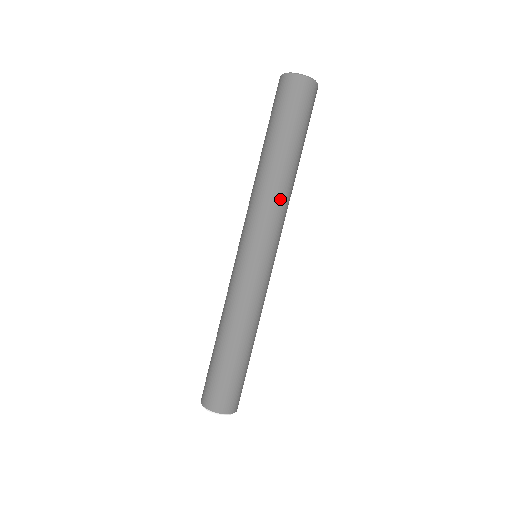
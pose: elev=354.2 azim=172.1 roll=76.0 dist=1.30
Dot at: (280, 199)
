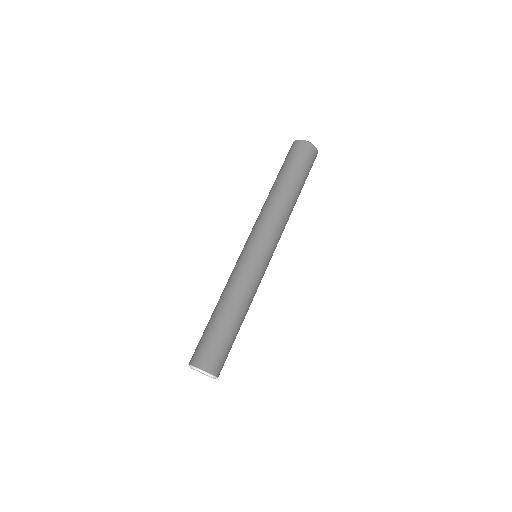
Dot at: occluded
